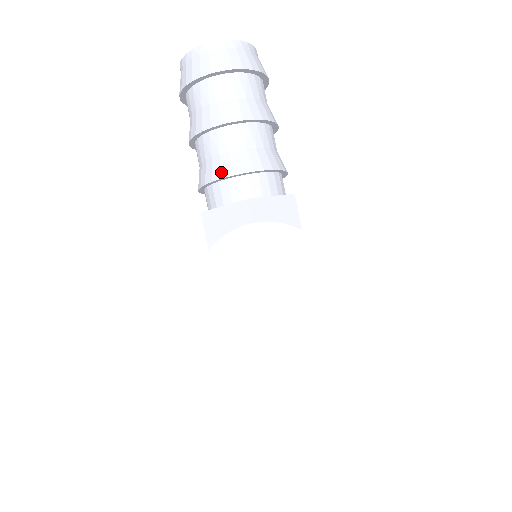
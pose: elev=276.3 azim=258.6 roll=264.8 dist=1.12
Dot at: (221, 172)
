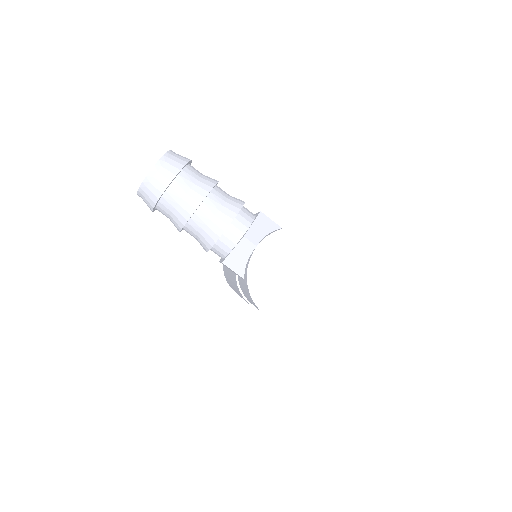
Dot at: (216, 234)
